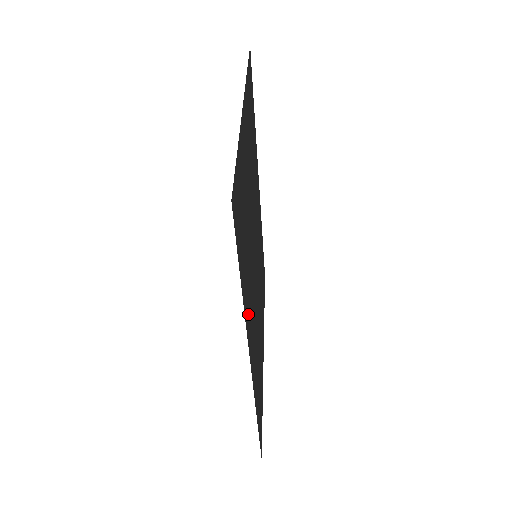
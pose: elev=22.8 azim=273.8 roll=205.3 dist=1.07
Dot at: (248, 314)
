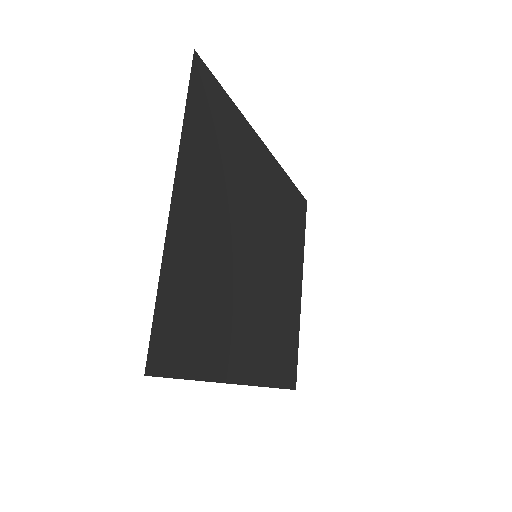
Dot at: (227, 359)
